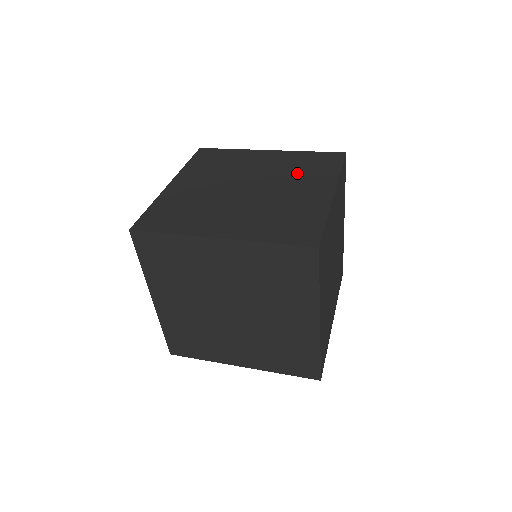
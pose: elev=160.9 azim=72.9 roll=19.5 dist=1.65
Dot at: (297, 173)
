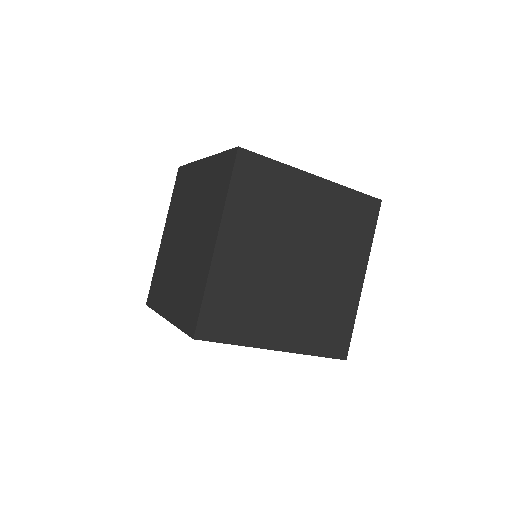
Dot at: occluded
